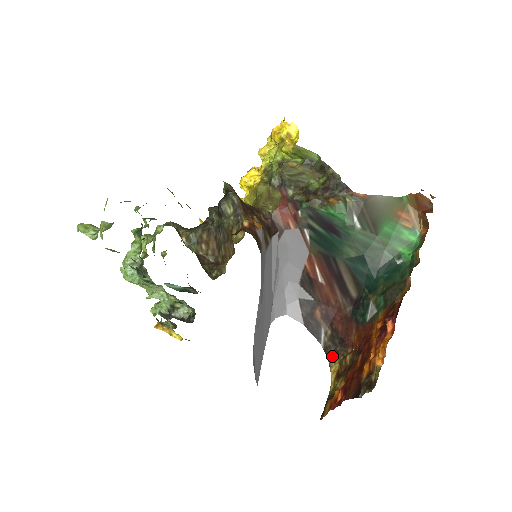
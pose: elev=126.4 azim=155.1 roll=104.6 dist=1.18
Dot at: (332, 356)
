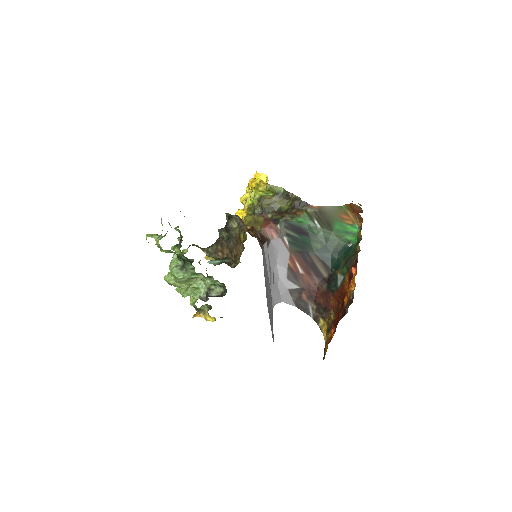
Dot at: (321, 322)
